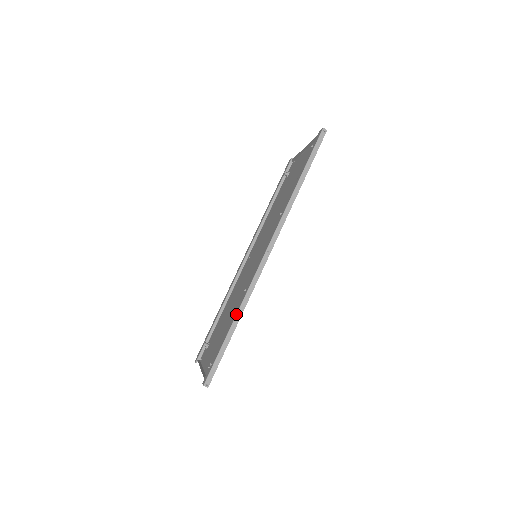
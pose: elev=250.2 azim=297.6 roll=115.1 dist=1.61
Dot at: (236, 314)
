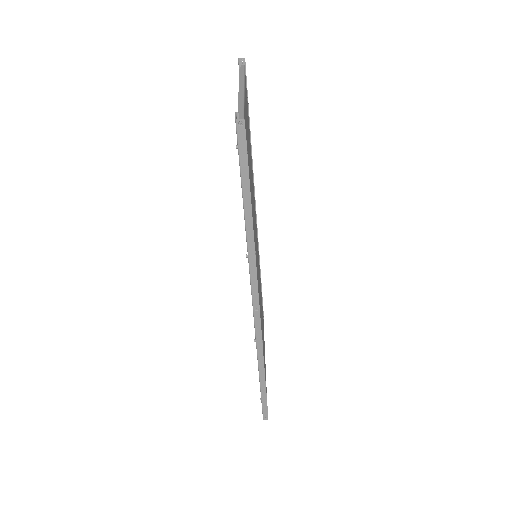
Dot at: (258, 369)
